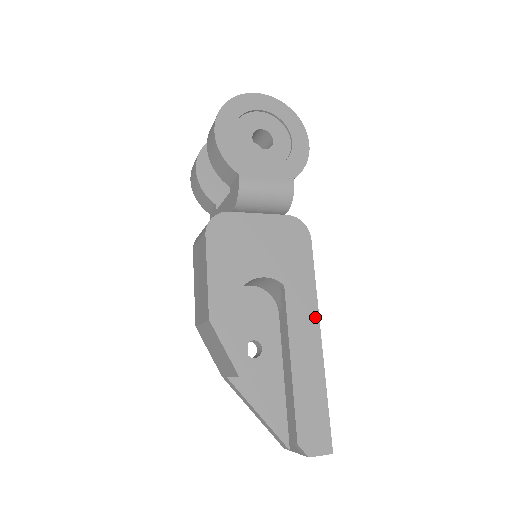
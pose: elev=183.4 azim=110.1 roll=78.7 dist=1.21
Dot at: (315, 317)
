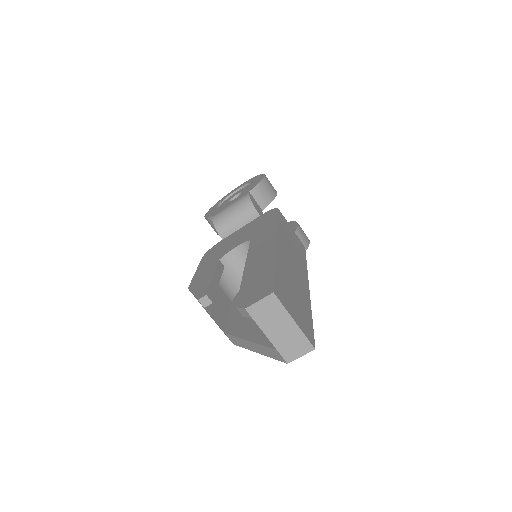
Dot at: (273, 236)
